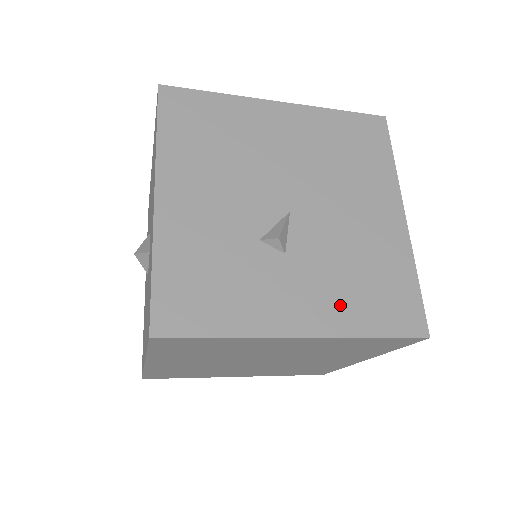
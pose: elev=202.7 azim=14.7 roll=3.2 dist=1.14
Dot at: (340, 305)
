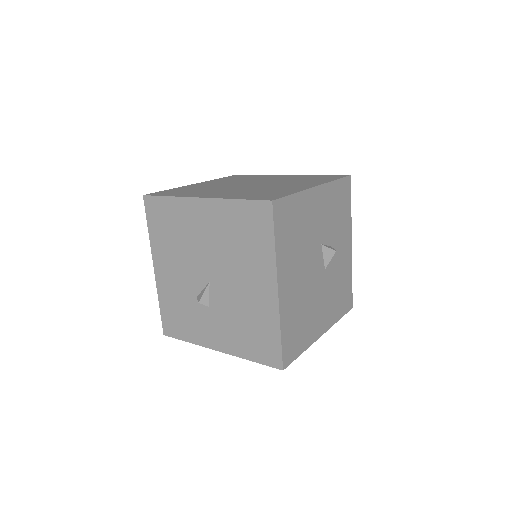
Dot at: (235, 340)
